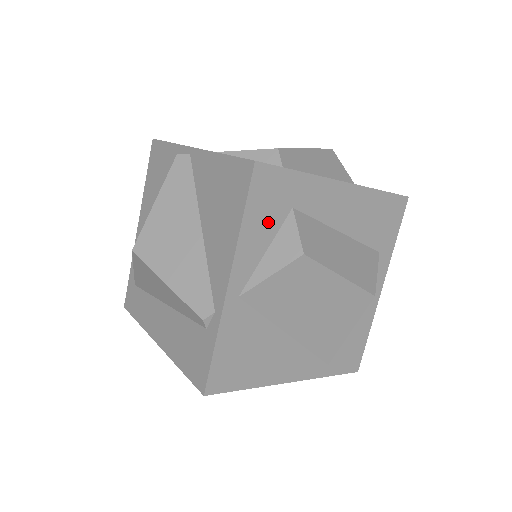
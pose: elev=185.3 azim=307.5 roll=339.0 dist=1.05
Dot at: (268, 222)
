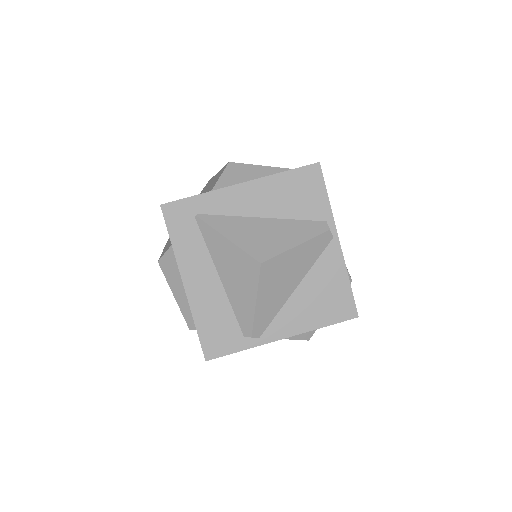
Dot at: occluded
